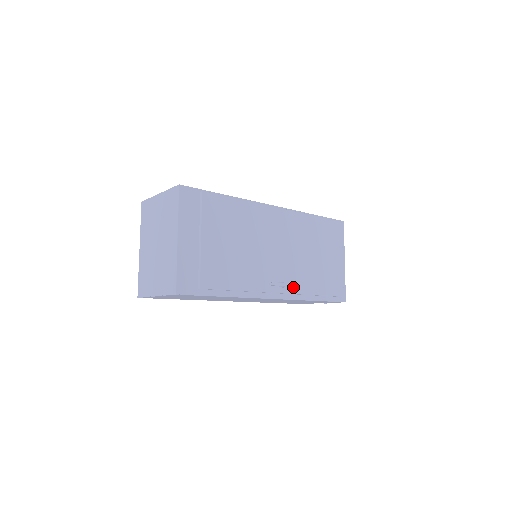
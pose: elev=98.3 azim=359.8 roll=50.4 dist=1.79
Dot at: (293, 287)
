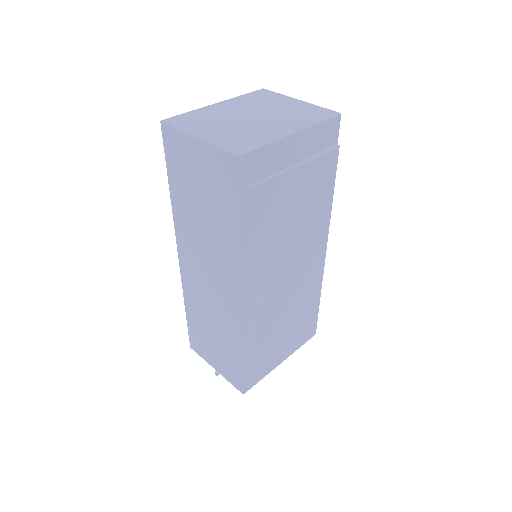
Dot at: (257, 317)
